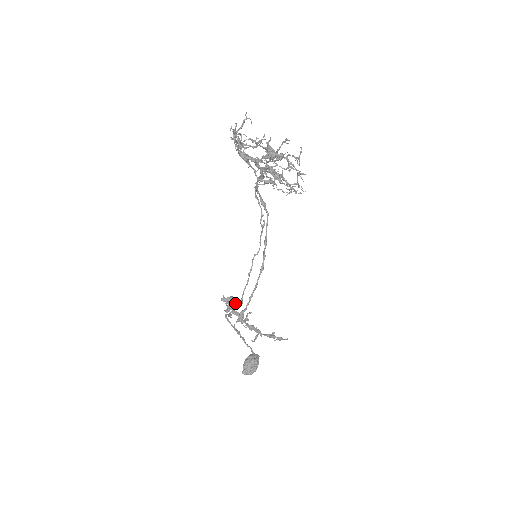
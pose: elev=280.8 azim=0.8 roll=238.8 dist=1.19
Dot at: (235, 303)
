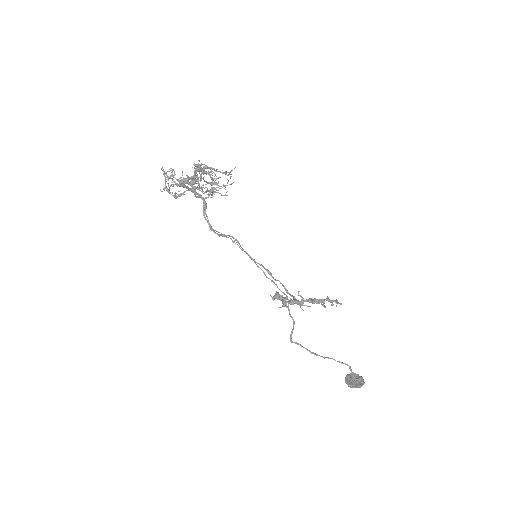
Dot at: (283, 298)
